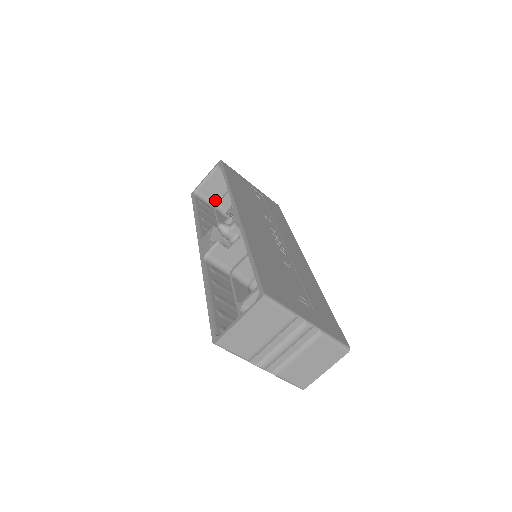
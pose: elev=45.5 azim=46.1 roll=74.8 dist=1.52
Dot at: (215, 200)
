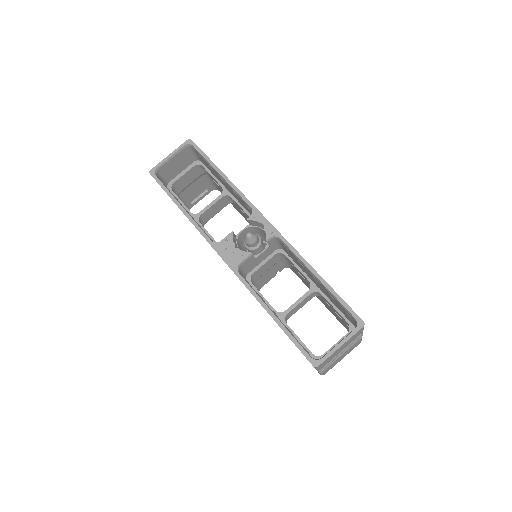
Dot at: (169, 179)
